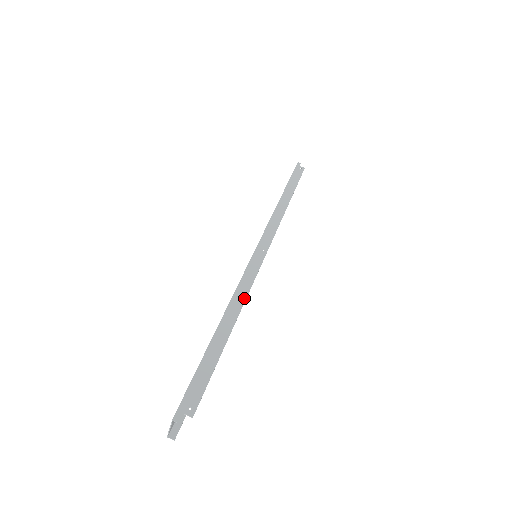
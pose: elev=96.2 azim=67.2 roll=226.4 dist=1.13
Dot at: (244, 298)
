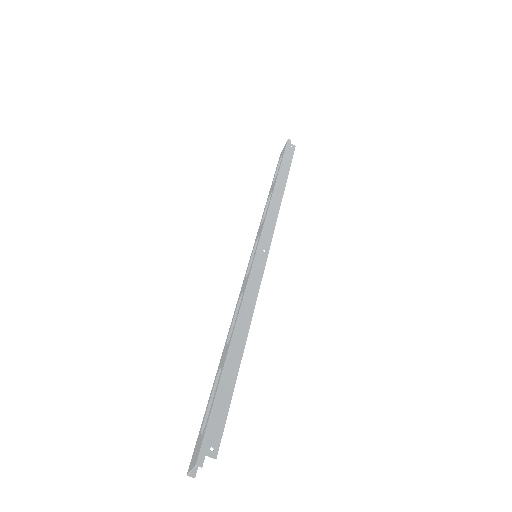
Dot at: (252, 311)
